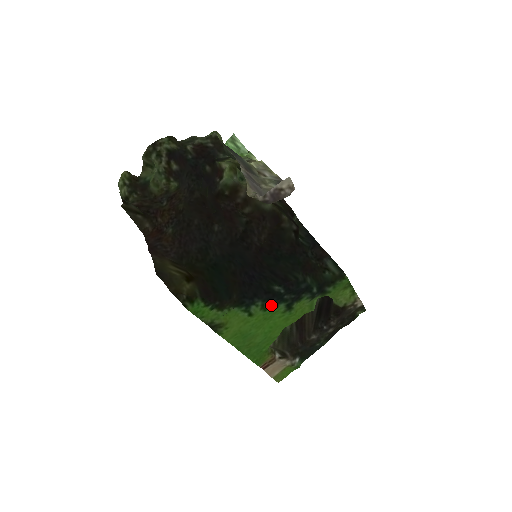
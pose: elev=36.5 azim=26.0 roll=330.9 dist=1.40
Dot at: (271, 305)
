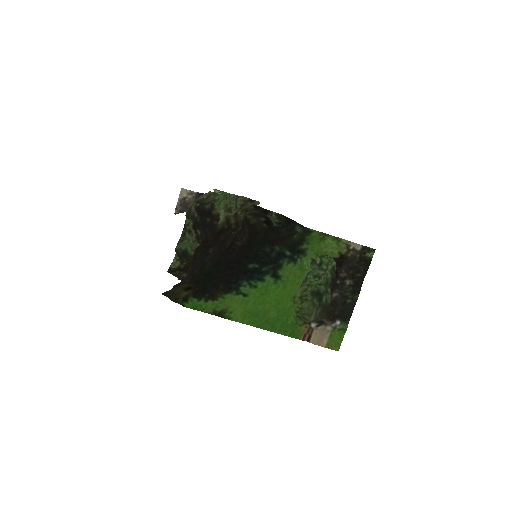
Dot at: (258, 281)
